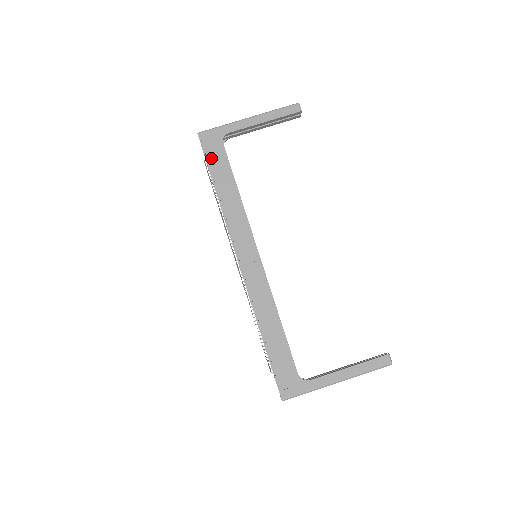
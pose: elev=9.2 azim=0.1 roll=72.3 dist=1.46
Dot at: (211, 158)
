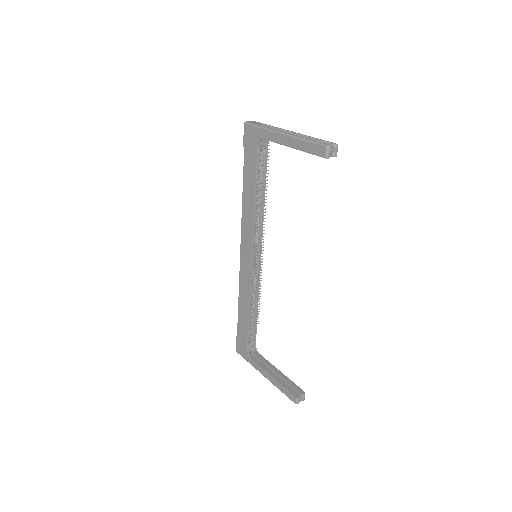
Dot at: (246, 155)
